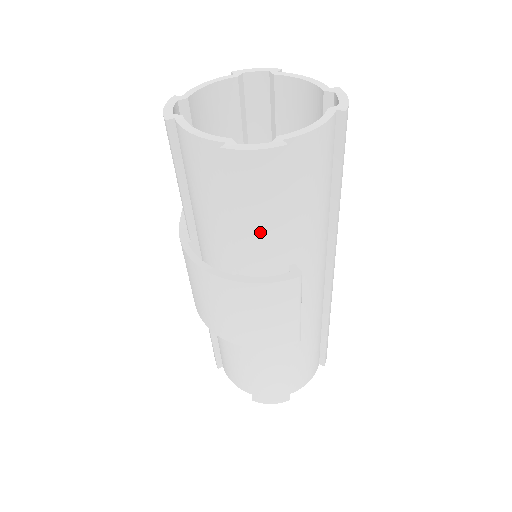
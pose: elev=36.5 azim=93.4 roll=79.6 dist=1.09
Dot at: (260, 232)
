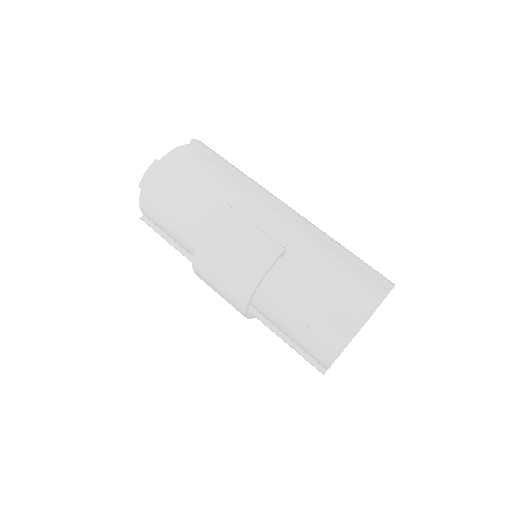
Dot at: (183, 202)
